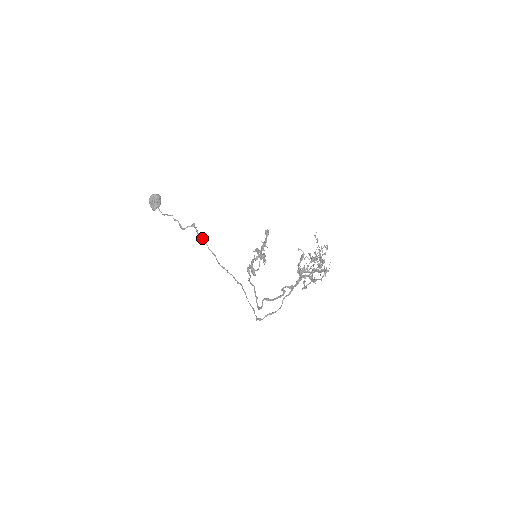
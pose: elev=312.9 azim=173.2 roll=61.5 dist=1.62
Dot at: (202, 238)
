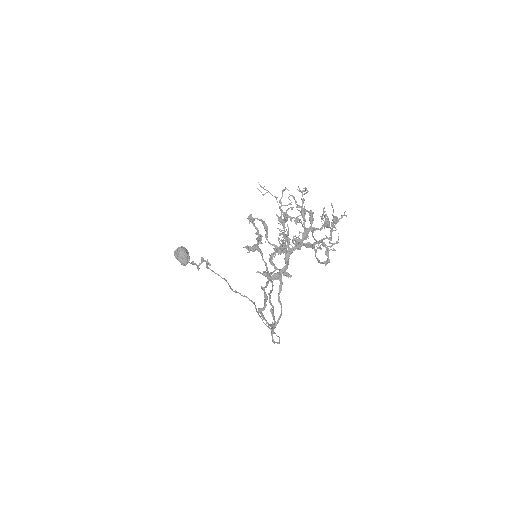
Dot at: (211, 270)
